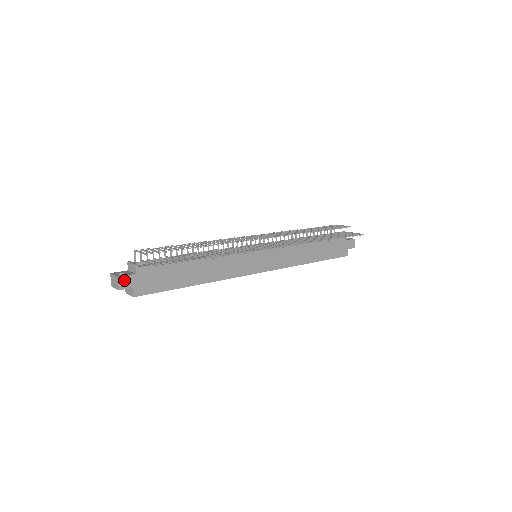
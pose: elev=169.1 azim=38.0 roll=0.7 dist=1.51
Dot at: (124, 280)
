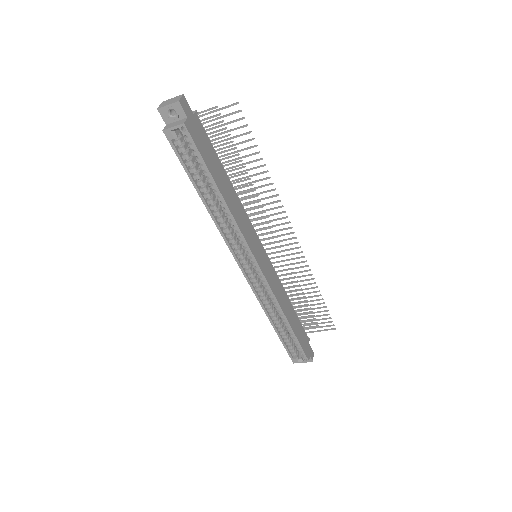
Dot at: (185, 103)
